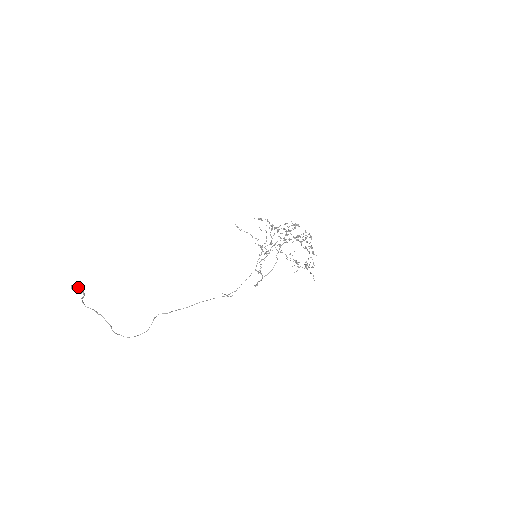
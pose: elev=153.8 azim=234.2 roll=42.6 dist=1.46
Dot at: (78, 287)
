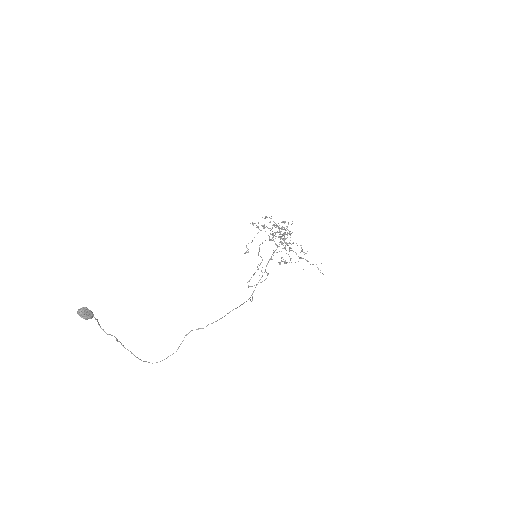
Dot at: (88, 311)
